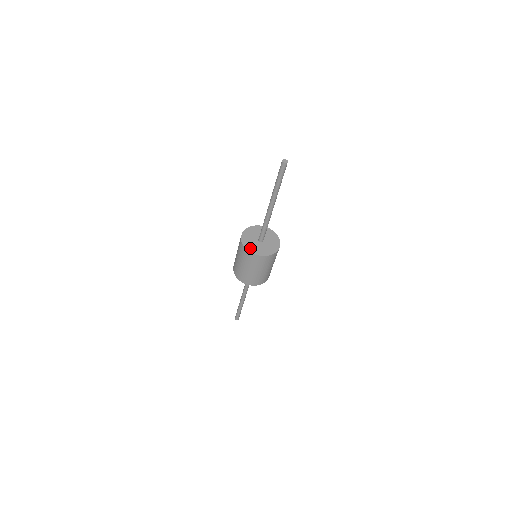
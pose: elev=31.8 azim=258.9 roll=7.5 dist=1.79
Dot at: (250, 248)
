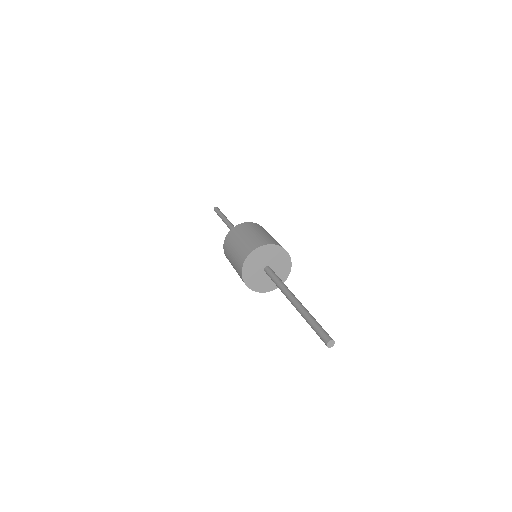
Dot at: (251, 283)
